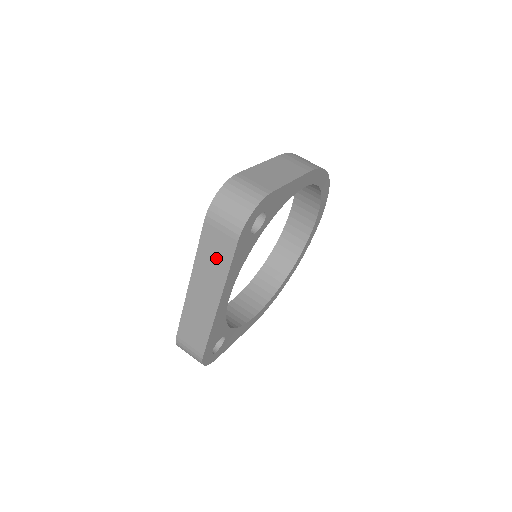
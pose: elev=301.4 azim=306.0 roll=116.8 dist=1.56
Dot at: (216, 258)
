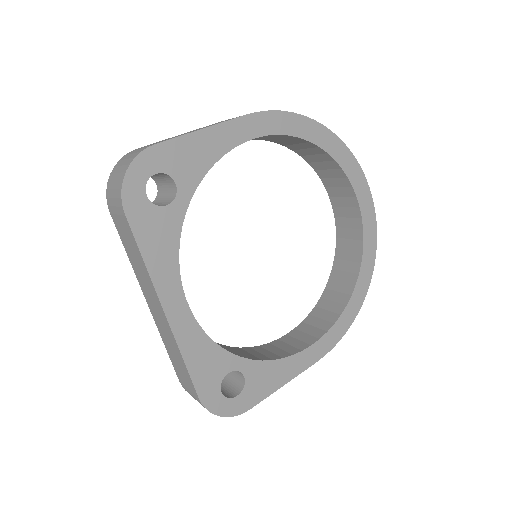
Dot at: (133, 252)
